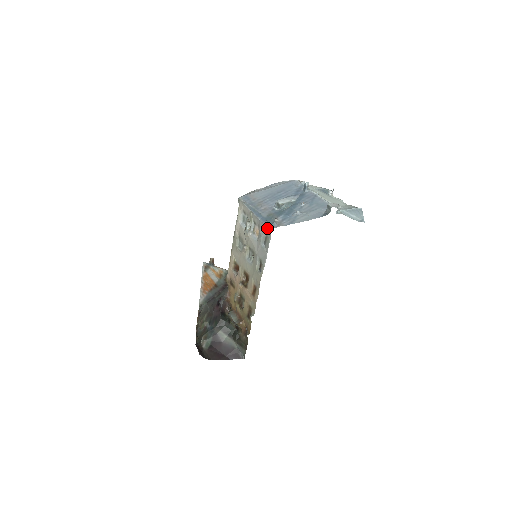
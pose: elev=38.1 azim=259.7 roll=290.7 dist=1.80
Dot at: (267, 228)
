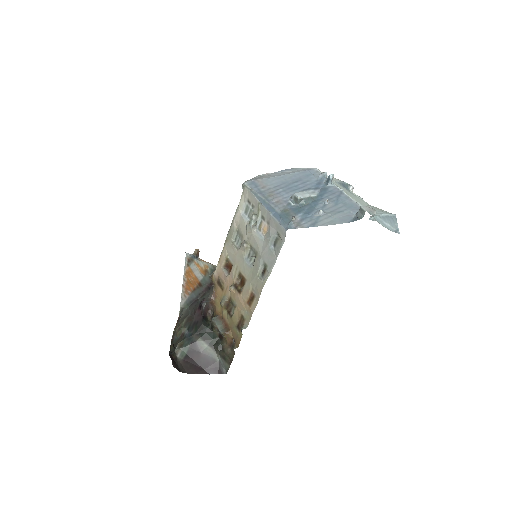
Dot at: (281, 228)
